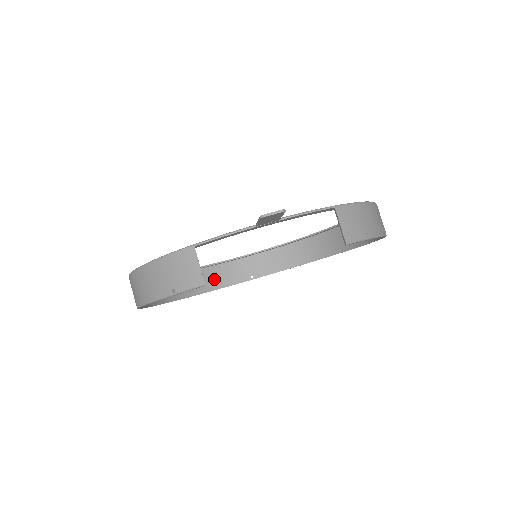
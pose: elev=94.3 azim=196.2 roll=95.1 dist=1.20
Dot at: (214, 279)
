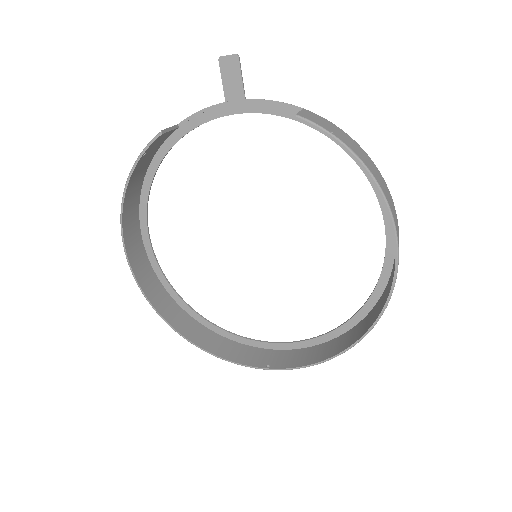
Dot at: (226, 349)
